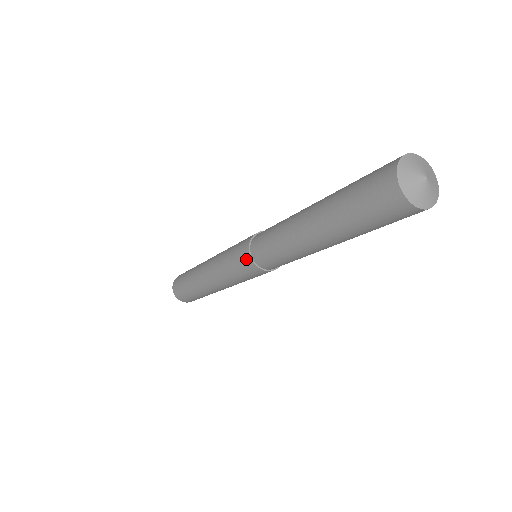
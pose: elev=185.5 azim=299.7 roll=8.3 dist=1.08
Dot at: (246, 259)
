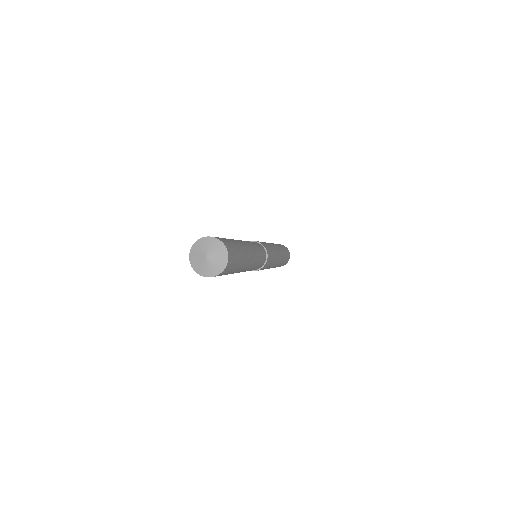
Dot at: occluded
